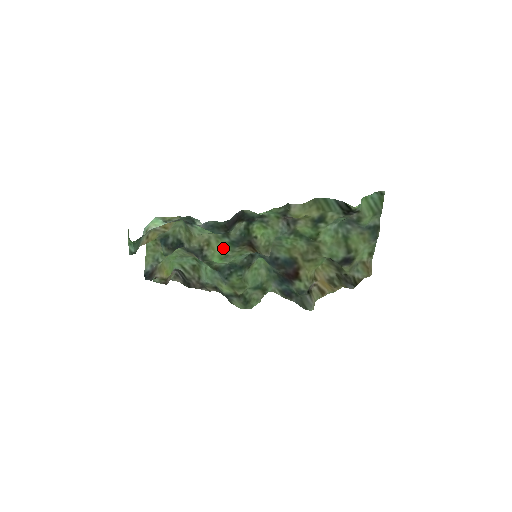
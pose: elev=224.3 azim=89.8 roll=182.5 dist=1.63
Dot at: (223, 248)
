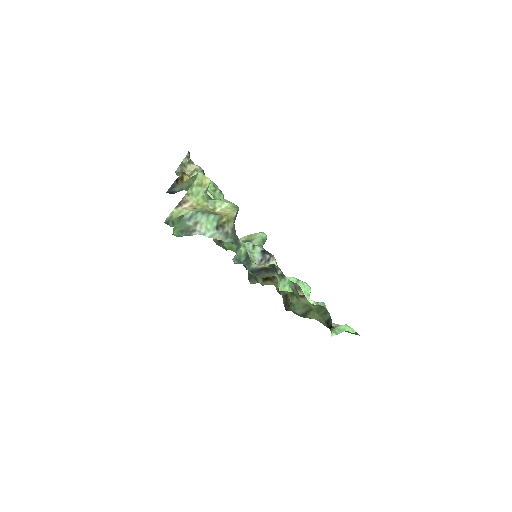
Dot at: occluded
